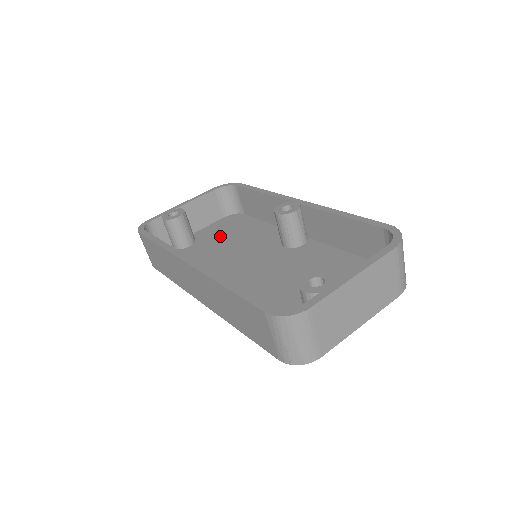
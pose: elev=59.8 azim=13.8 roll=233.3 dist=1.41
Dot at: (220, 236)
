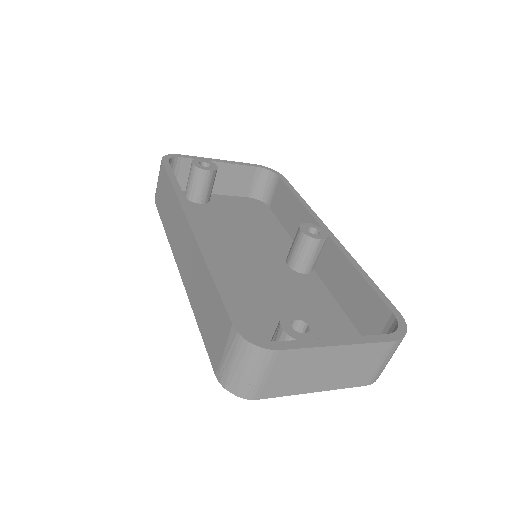
Dot at: (234, 213)
